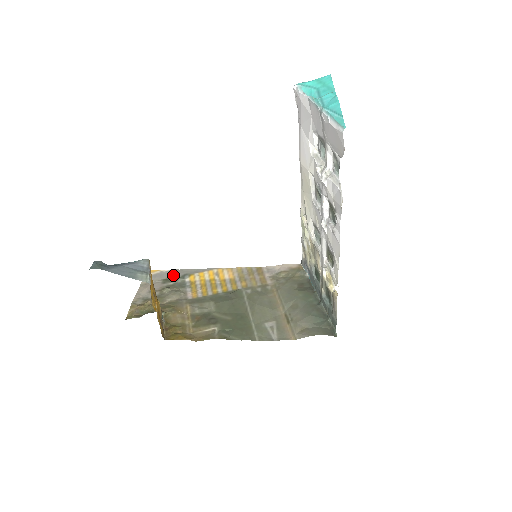
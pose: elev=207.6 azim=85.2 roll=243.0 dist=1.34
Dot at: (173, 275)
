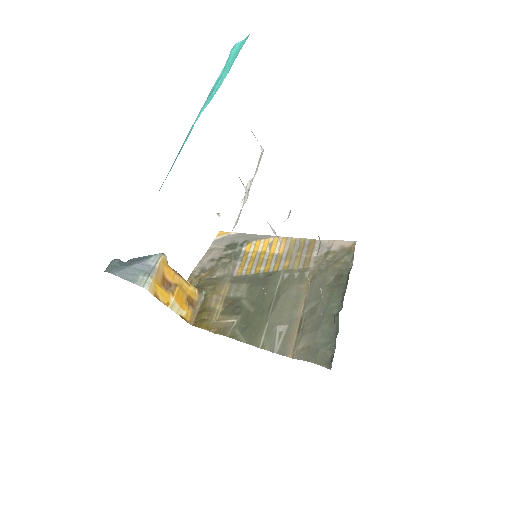
Dot at: (236, 241)
